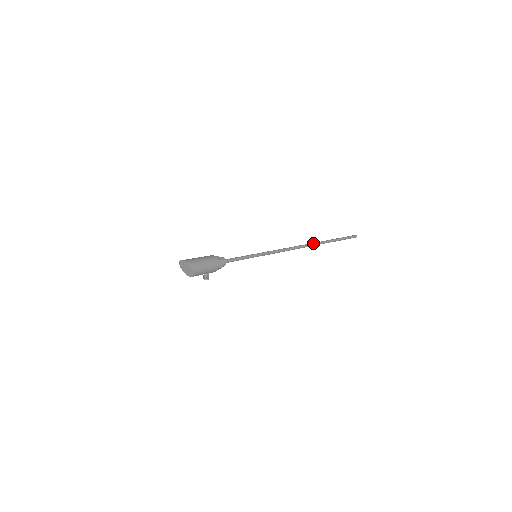
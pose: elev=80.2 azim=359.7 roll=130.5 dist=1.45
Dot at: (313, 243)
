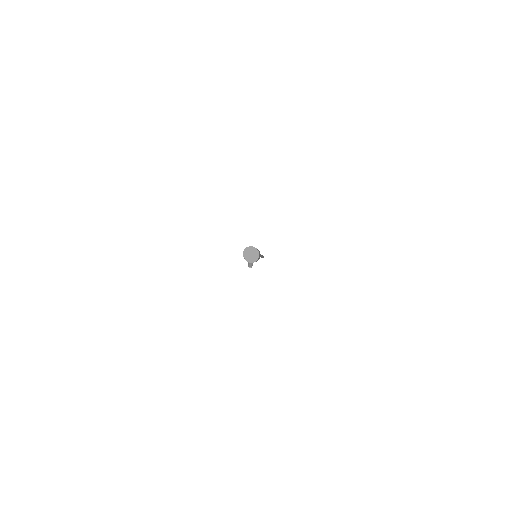
Dot at: occluded
